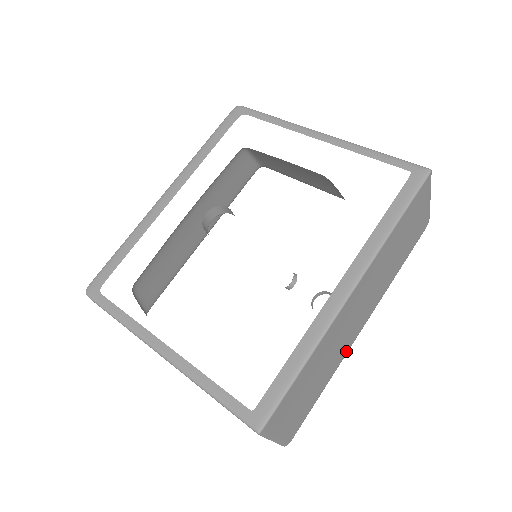
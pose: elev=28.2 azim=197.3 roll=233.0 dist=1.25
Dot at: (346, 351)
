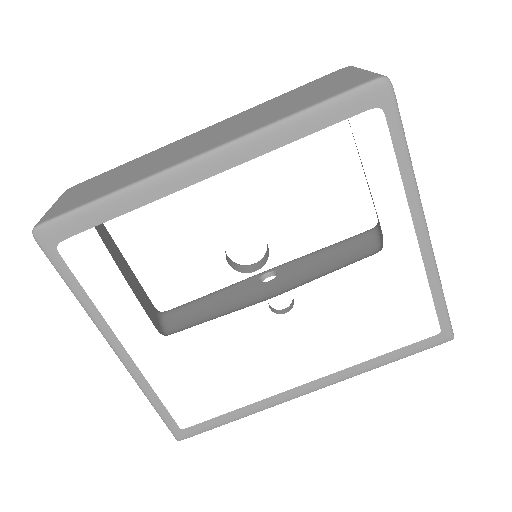
Dot at: occluded
